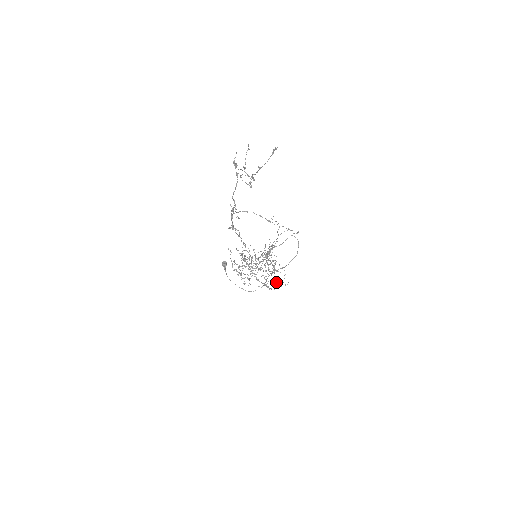
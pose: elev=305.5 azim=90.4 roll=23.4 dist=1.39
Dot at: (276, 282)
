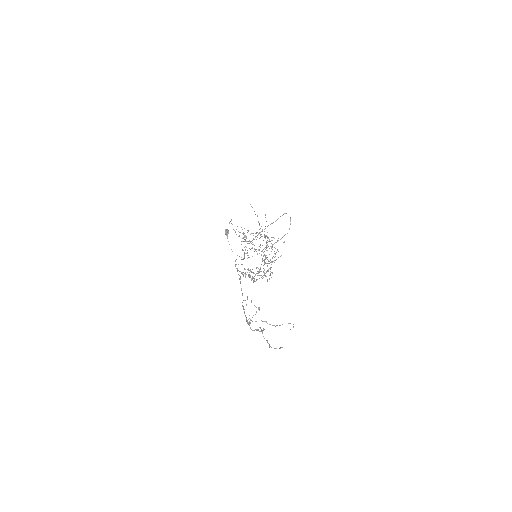
Dot at: (271, 261)
